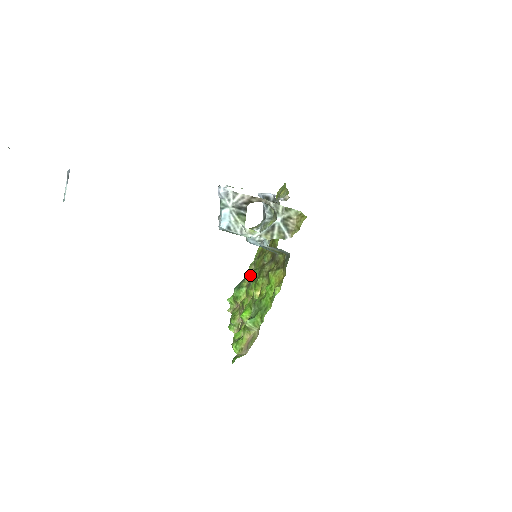
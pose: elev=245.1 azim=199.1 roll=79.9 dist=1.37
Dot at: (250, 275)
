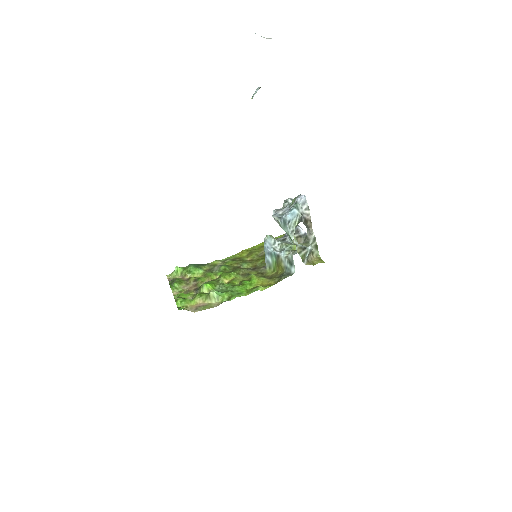
Dot at: (216, 266)
